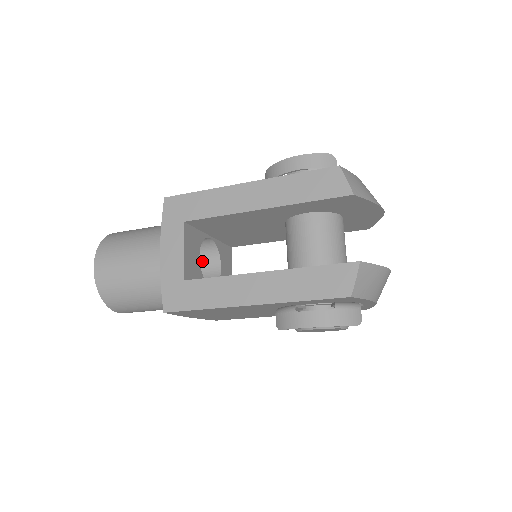
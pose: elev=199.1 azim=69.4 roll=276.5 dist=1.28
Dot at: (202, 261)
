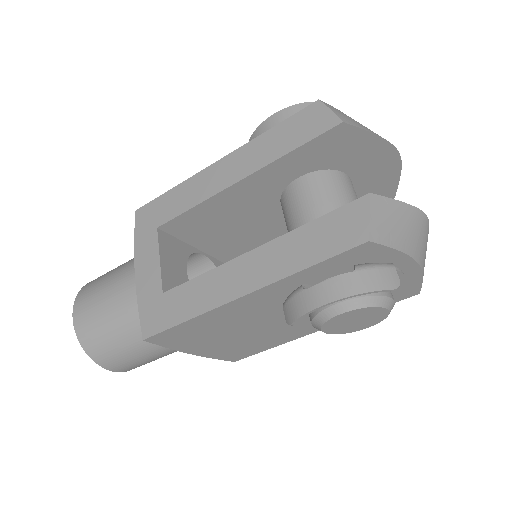
Dot at: occluded
